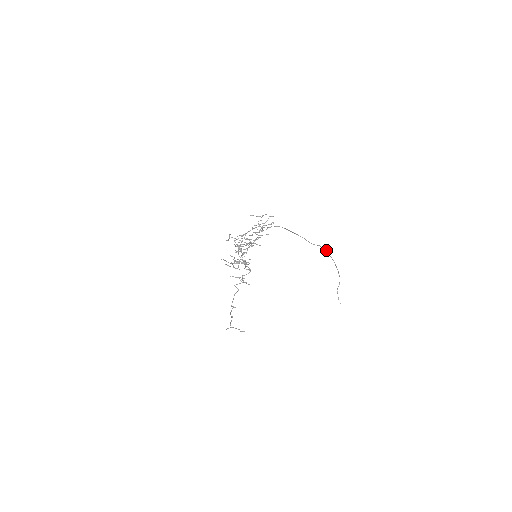
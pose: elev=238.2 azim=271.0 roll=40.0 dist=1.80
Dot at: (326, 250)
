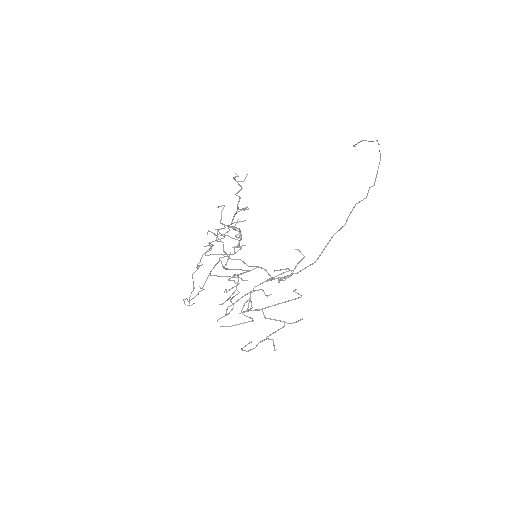
Dot at: occluded
